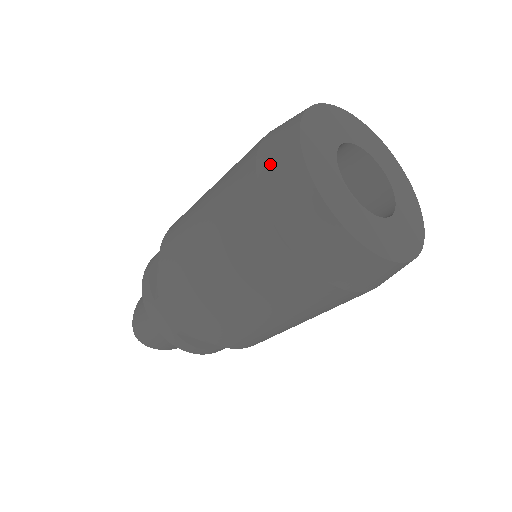
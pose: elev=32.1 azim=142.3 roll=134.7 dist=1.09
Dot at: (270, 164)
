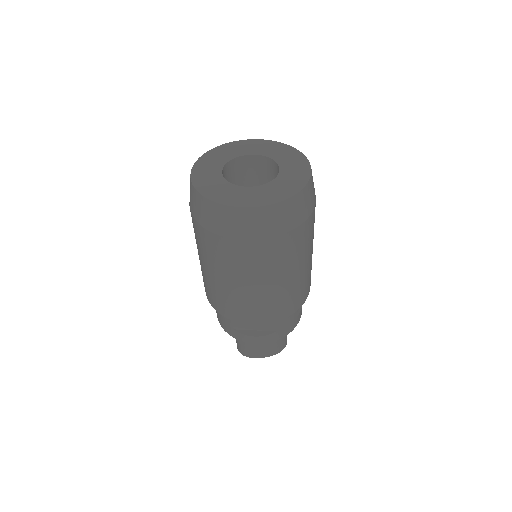
Dot at: occluded
